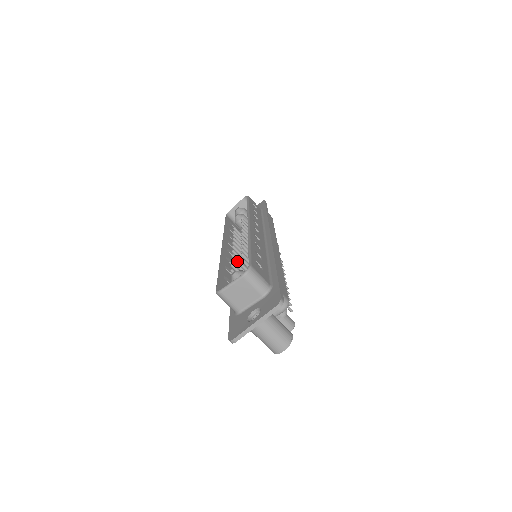
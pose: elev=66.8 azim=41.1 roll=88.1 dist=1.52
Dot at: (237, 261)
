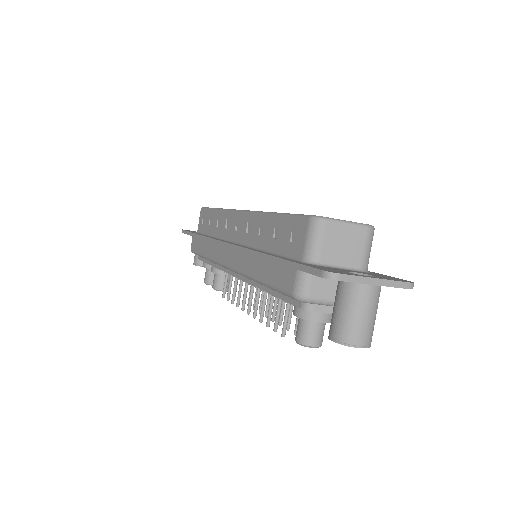
Dot at: occluded
